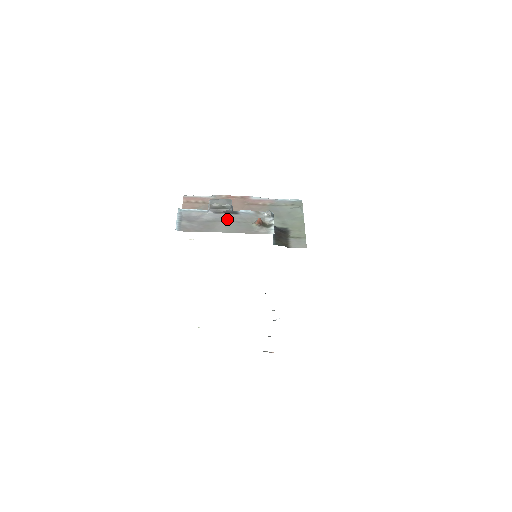
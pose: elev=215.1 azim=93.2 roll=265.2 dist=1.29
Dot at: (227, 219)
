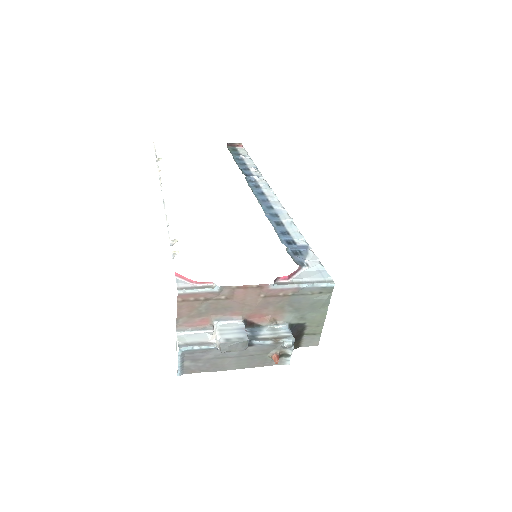
Dot at: (239, 354)
